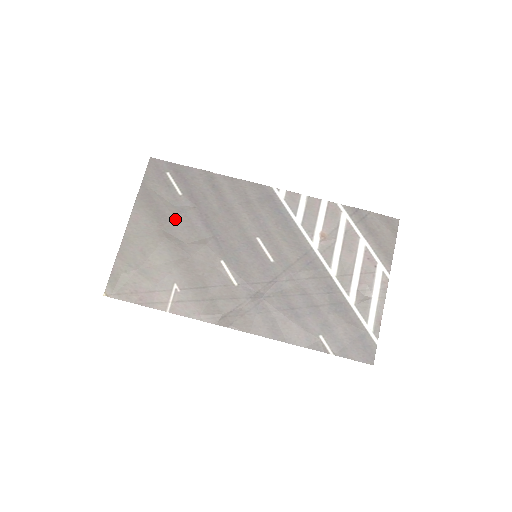
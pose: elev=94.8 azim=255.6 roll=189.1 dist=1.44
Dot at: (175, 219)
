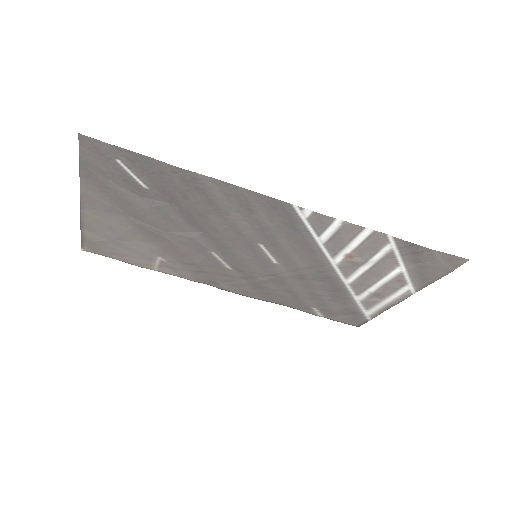
Dot at: (145, 210)
